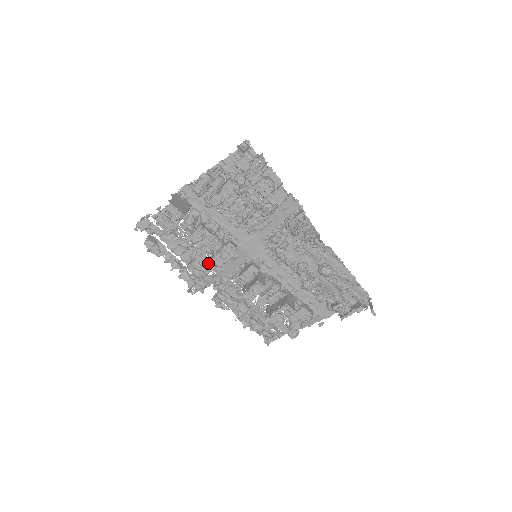
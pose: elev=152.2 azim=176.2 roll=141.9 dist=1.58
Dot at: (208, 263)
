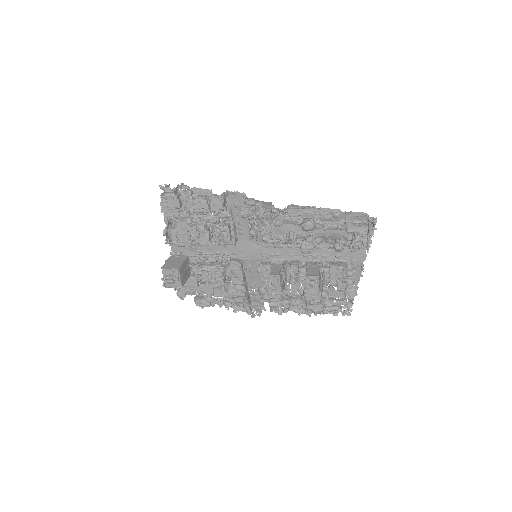
Dot at: (237, 287)
